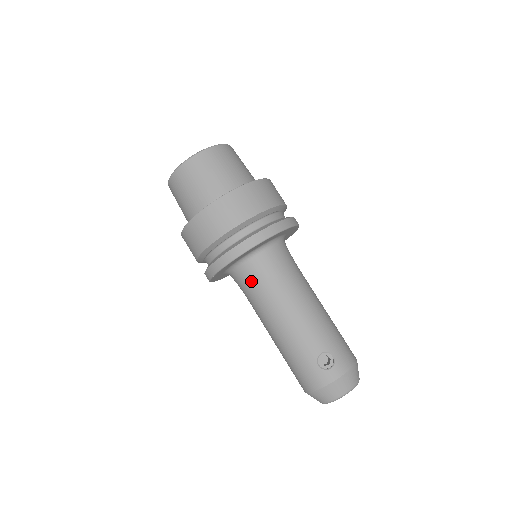
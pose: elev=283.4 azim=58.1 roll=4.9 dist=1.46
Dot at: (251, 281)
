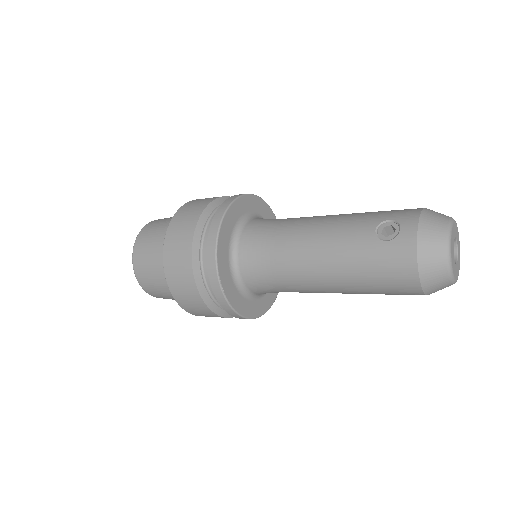
Dot at: (258, 262)
